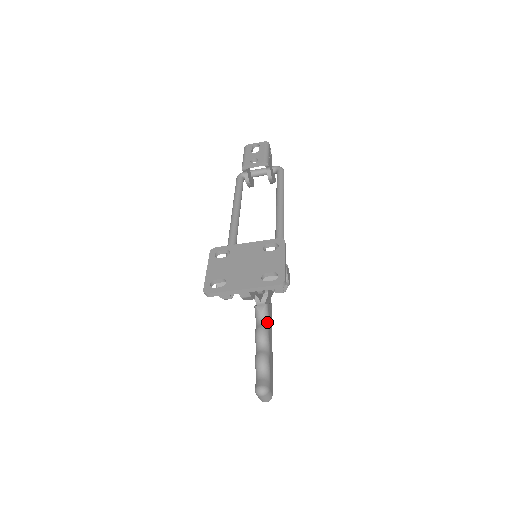
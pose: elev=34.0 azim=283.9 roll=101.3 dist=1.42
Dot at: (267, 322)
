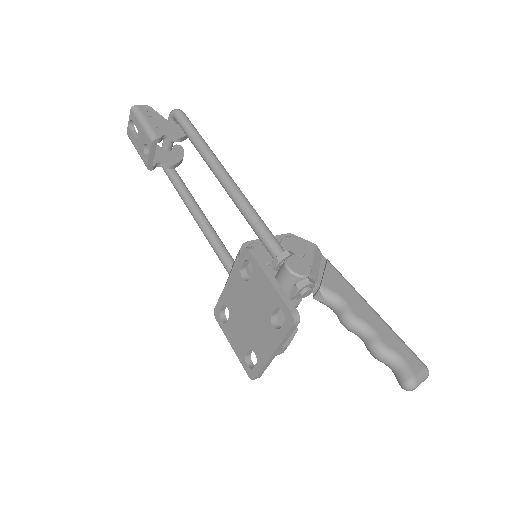
Dot at: (341, 303)
